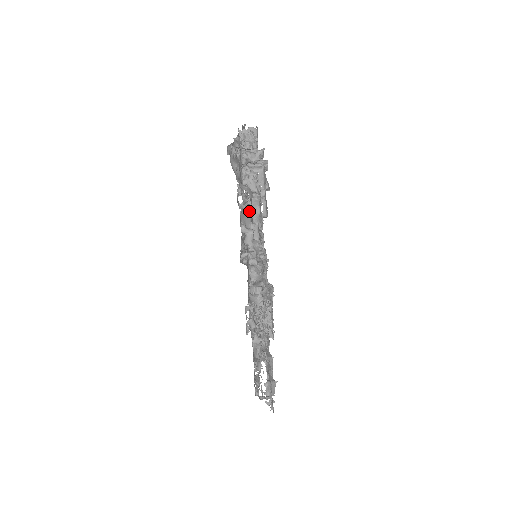
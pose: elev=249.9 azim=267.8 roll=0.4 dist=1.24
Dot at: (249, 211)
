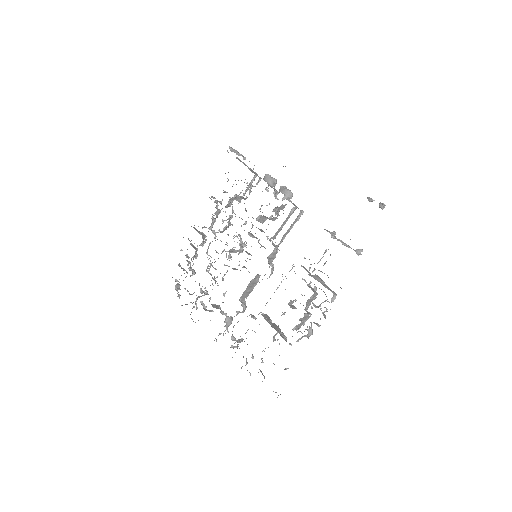
Dot at: occluded
